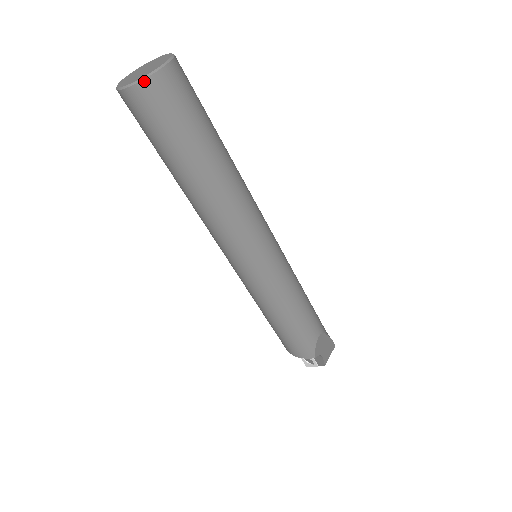
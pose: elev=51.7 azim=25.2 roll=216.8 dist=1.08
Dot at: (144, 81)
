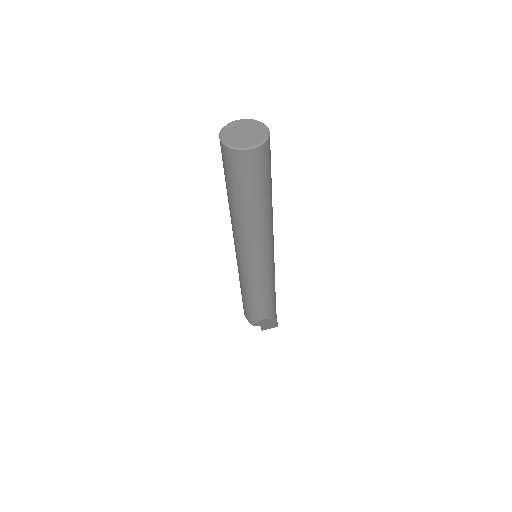
Dot at: (231, 149)
